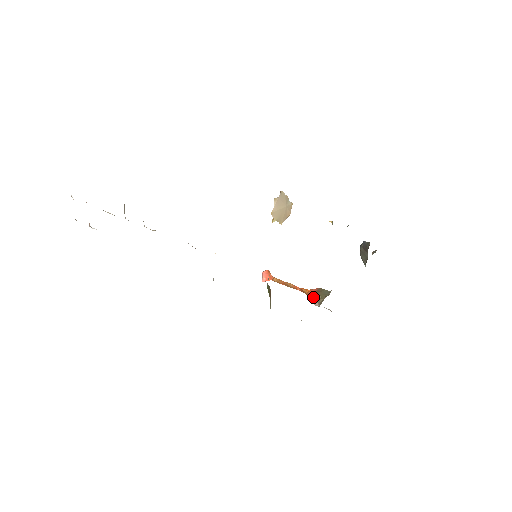
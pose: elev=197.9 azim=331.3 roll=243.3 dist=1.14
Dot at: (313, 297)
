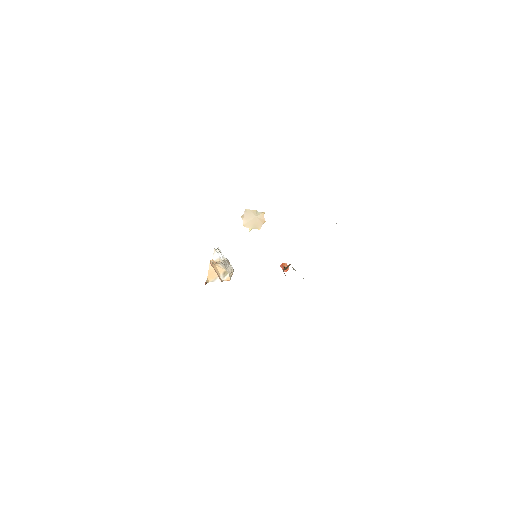
Dot at: occluded
